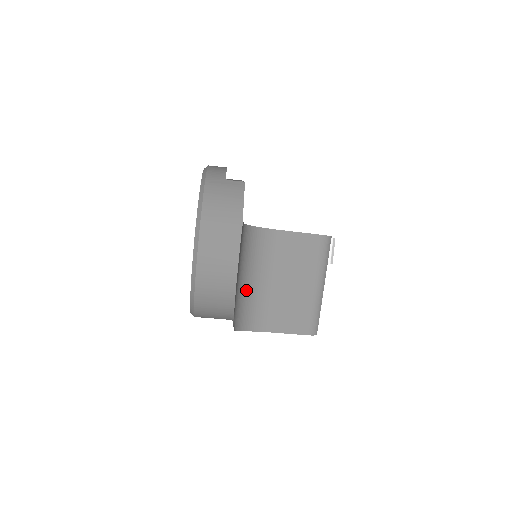
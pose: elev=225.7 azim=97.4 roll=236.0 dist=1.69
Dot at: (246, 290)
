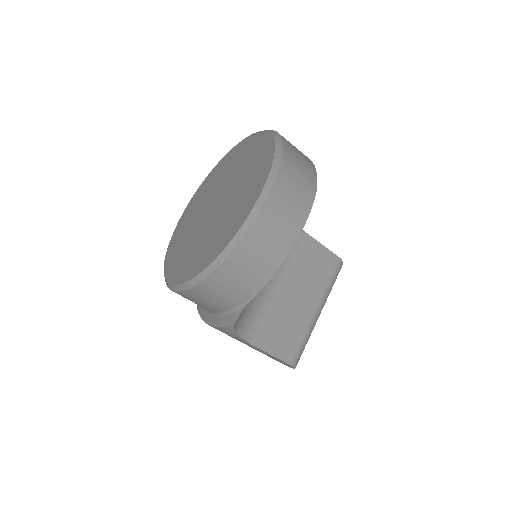
Dot at: occluded
